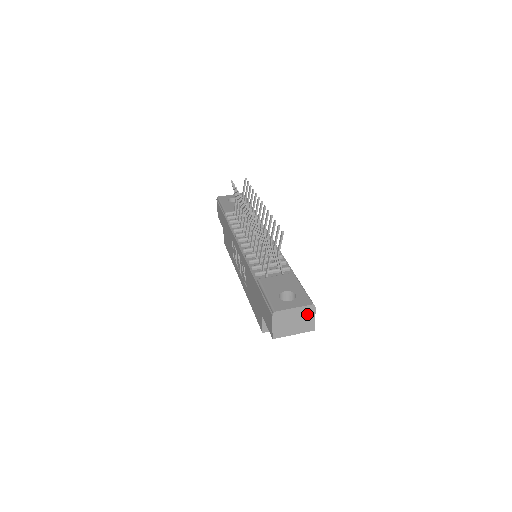
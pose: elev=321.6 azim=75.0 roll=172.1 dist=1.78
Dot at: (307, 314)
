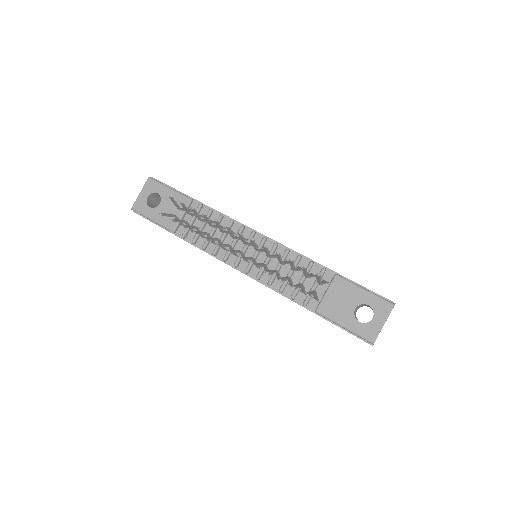
Dot at: occluded
